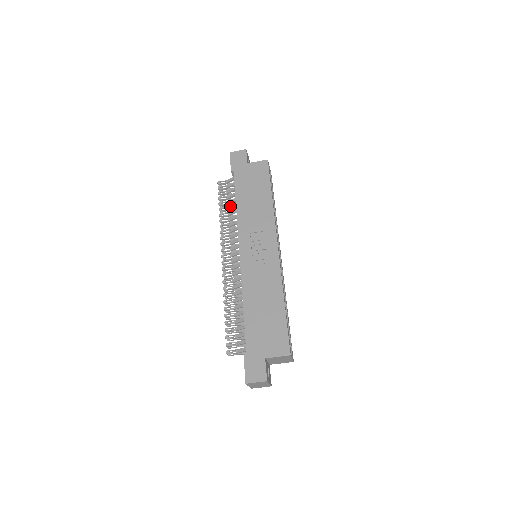
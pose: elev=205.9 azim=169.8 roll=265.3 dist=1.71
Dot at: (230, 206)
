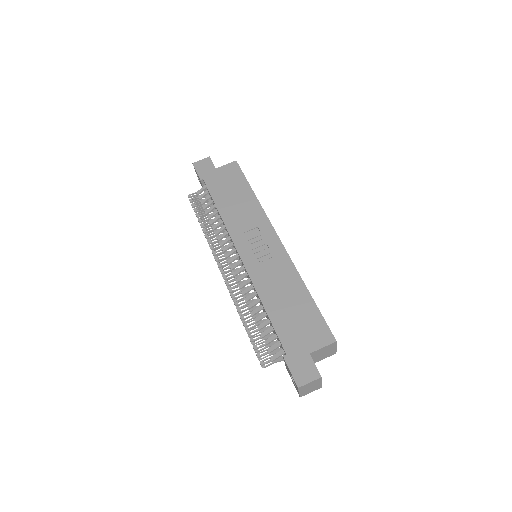
Dot at: (210, 214)
